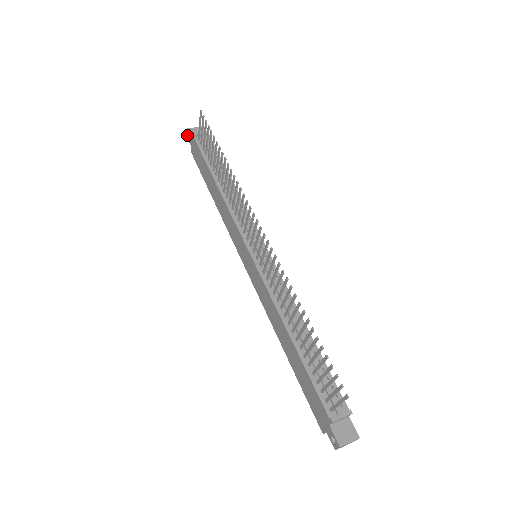
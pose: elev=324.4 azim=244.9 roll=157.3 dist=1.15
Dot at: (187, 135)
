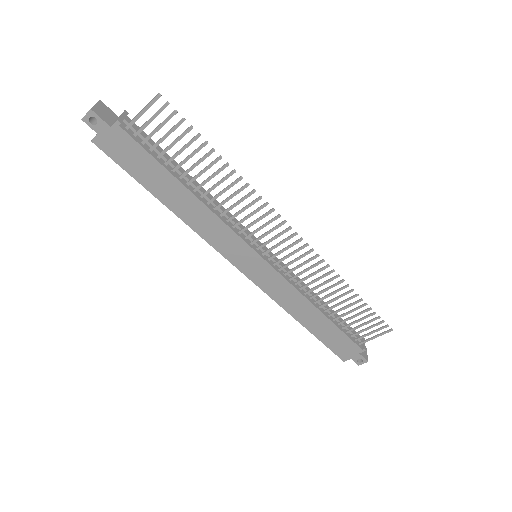
Dot at: (86, 118)
